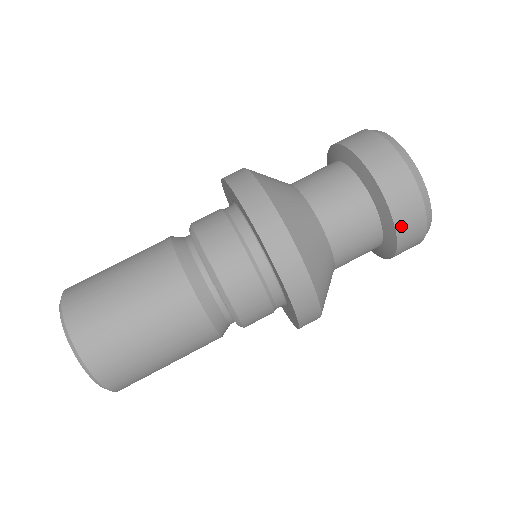
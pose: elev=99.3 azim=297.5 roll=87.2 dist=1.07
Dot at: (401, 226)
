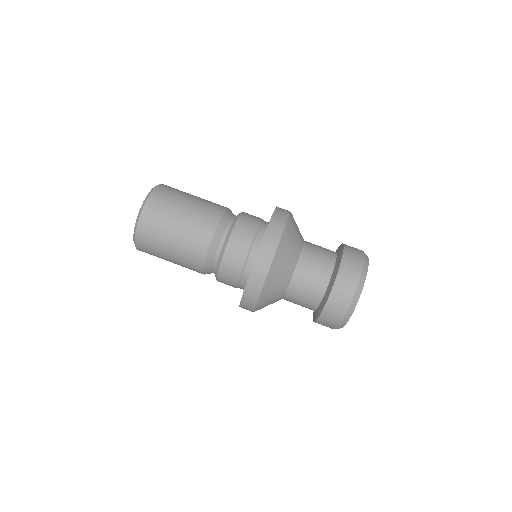
Dot at: (318, 323)
